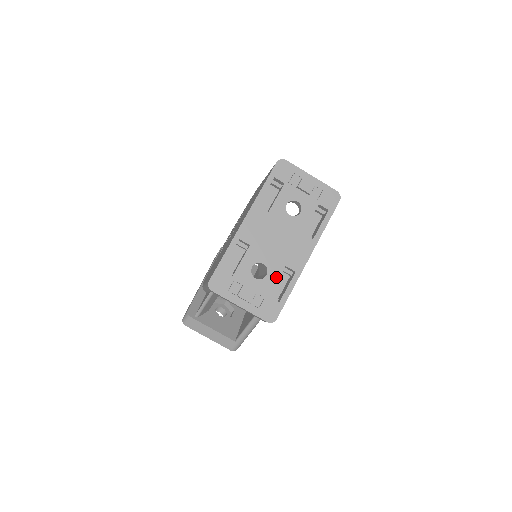
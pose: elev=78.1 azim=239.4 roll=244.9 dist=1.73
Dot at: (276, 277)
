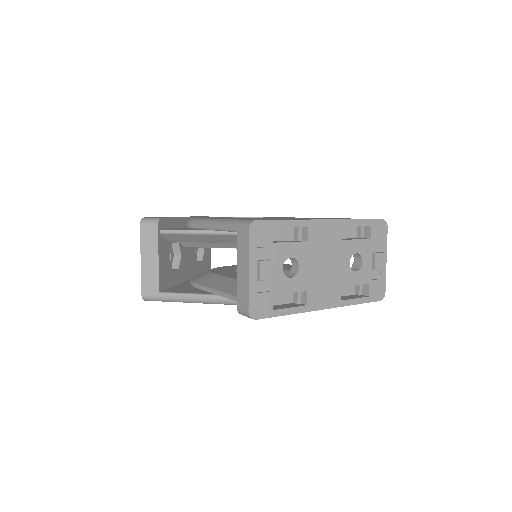
Dot at: (294, 289)
